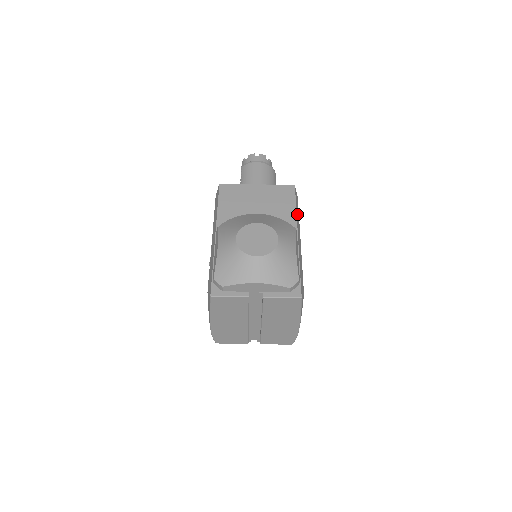
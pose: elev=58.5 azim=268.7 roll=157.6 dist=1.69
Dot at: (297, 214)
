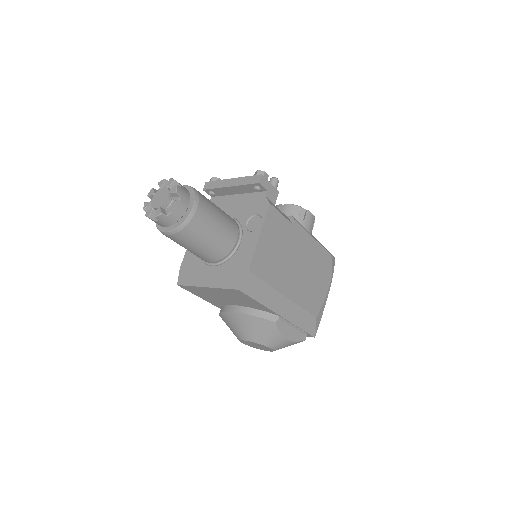
Dot at: (264, 298)
